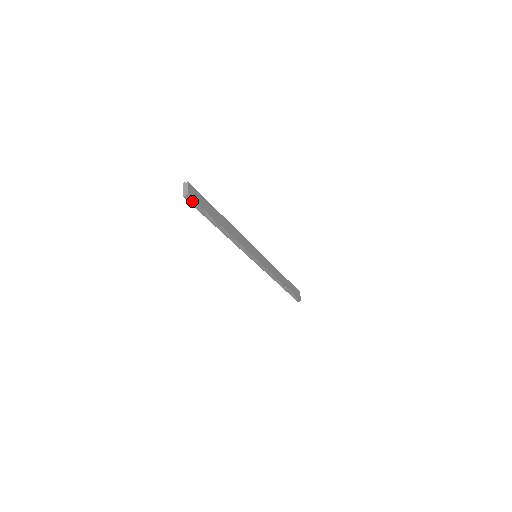
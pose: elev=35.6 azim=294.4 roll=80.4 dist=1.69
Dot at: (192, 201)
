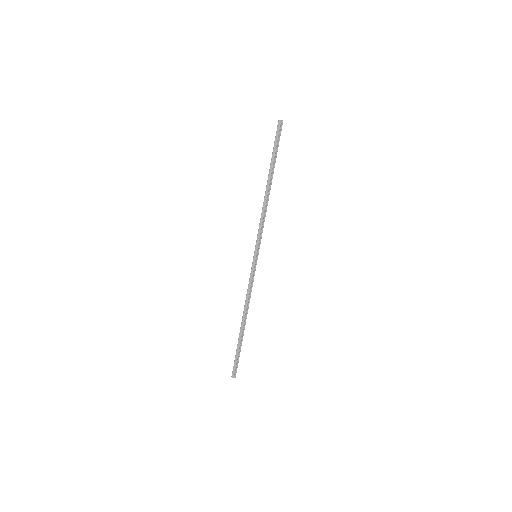
Dot at: (279, 130)
